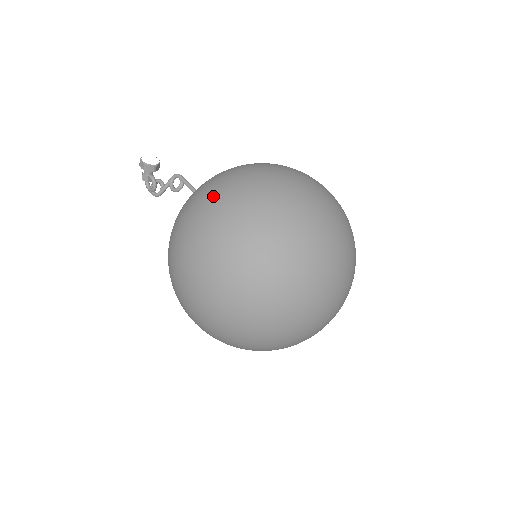
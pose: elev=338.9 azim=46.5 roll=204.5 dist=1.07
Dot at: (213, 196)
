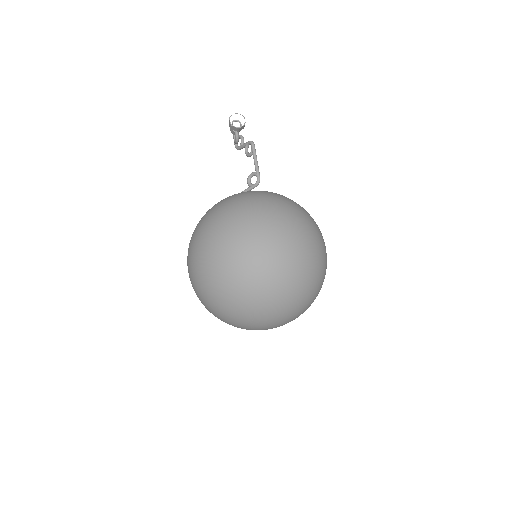
Dot at: (214, 227)
